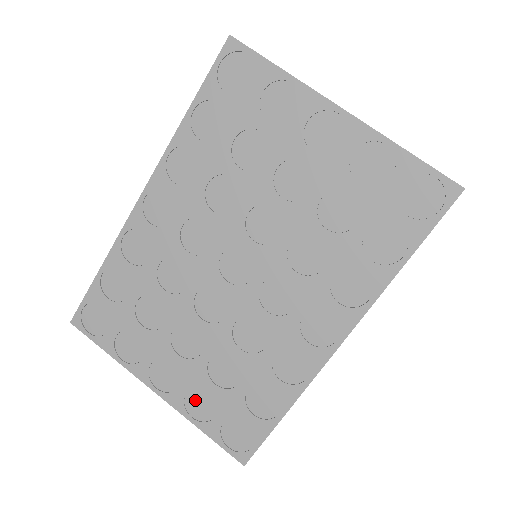
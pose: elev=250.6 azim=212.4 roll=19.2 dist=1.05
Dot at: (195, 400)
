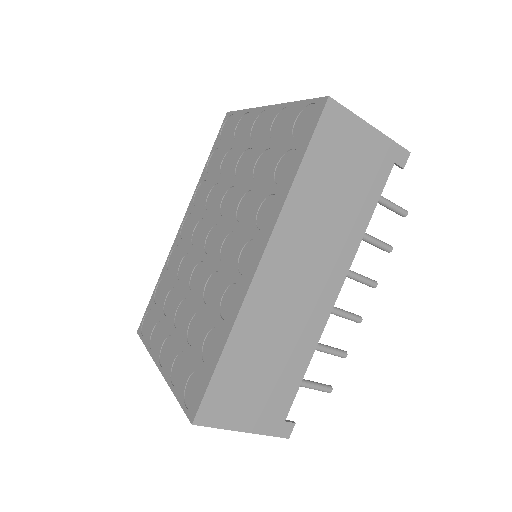
Dot at: (177, 366)
